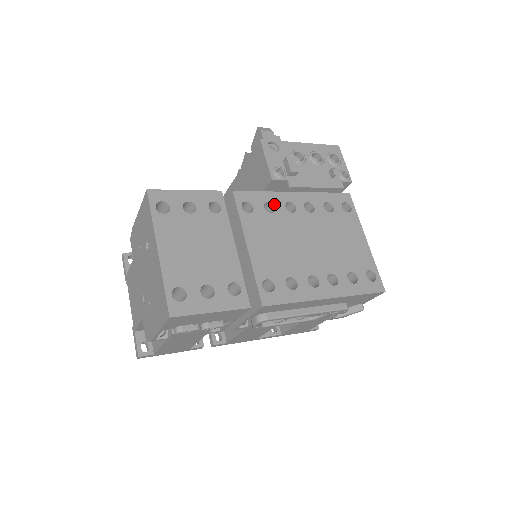
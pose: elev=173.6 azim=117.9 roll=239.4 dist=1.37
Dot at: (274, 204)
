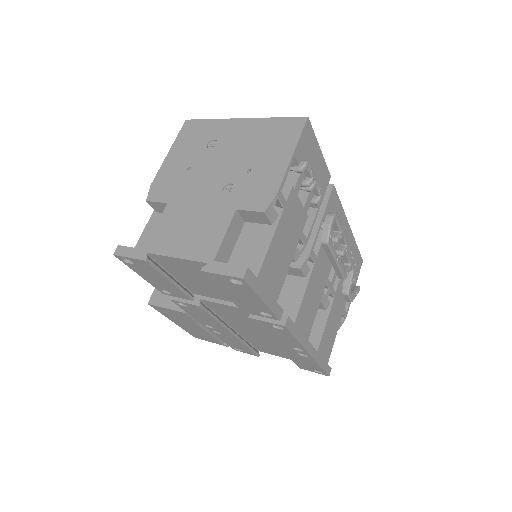
Dot at: occluded
